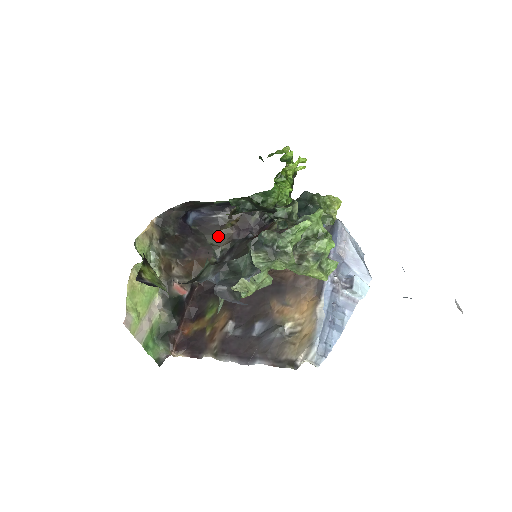
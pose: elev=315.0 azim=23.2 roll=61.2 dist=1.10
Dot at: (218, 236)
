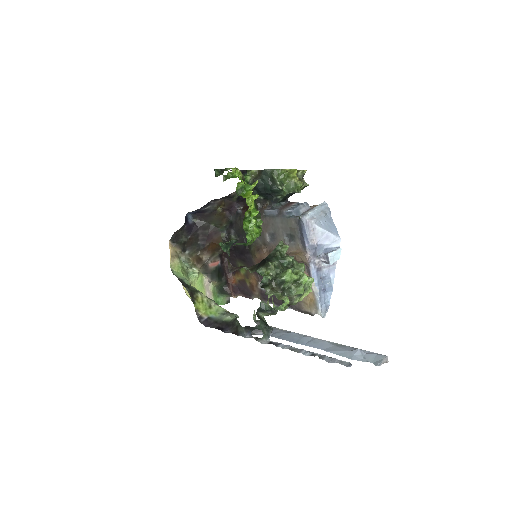
Dot at: (216, 219)
